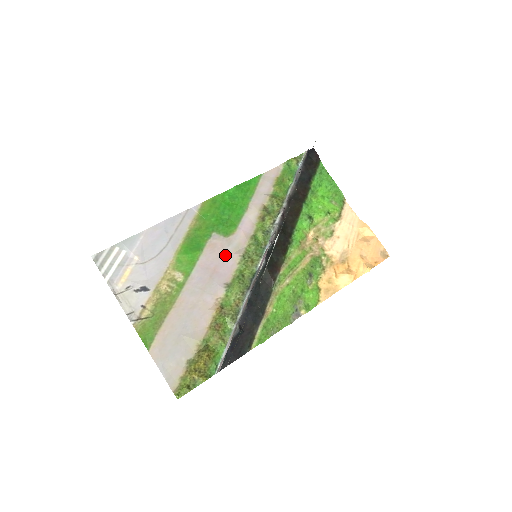
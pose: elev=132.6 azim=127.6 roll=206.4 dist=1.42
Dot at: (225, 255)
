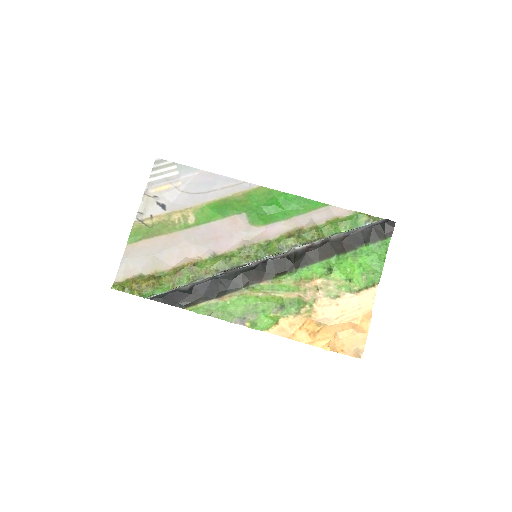
Dot at: (236, 235)
